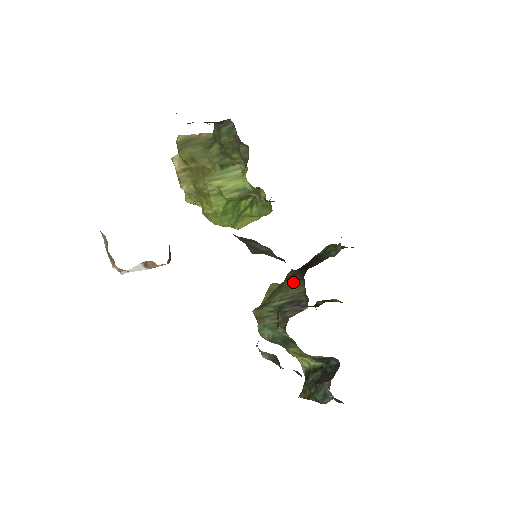
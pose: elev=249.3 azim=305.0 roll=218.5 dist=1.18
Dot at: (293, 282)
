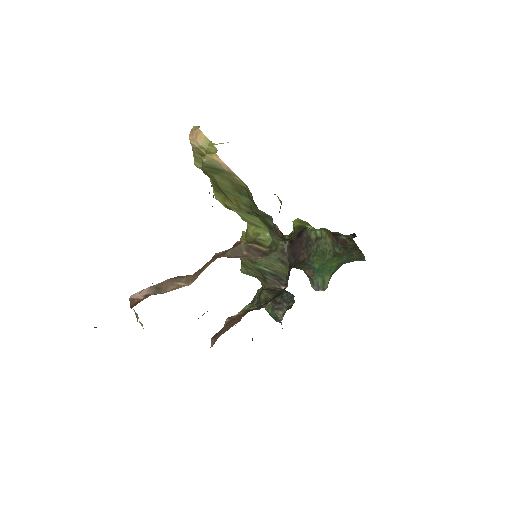
Dot at: (280, 260)
